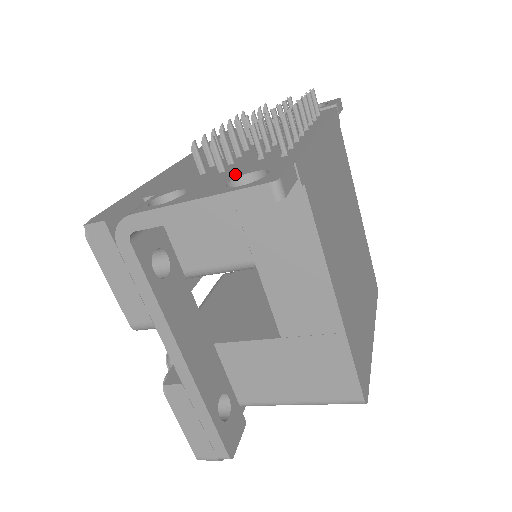
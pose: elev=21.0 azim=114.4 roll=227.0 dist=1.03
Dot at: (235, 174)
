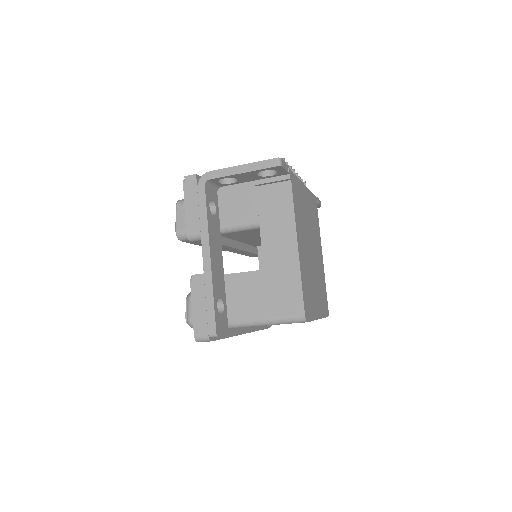
Dot at: occluded
